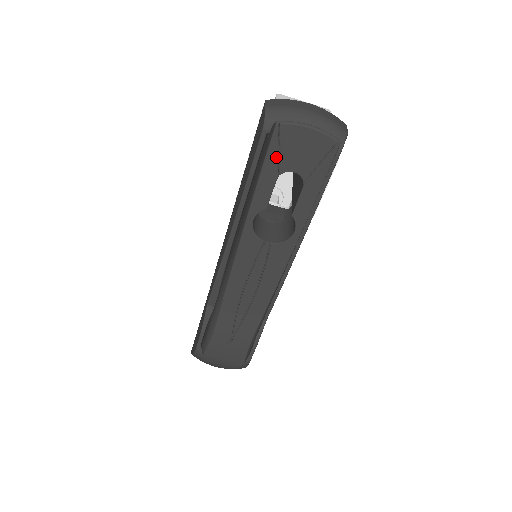
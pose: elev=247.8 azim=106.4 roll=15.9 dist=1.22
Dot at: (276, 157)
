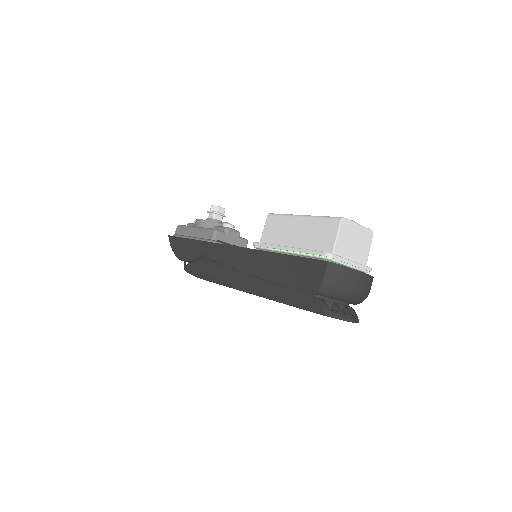
Dot at: occluded
